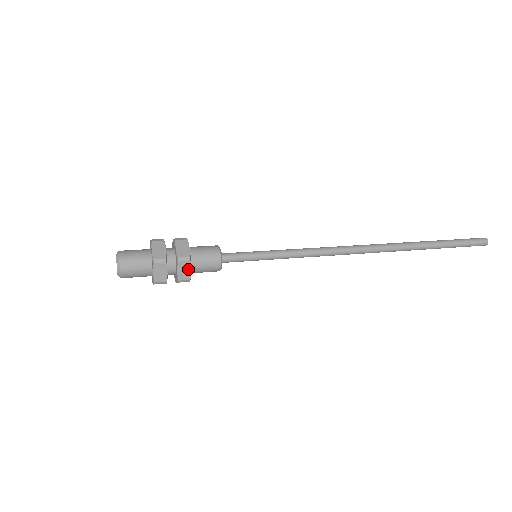
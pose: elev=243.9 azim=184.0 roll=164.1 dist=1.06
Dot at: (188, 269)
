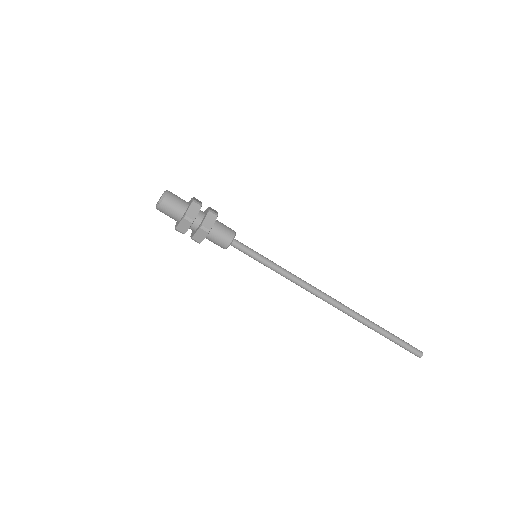
Dot at: (203, 236)
